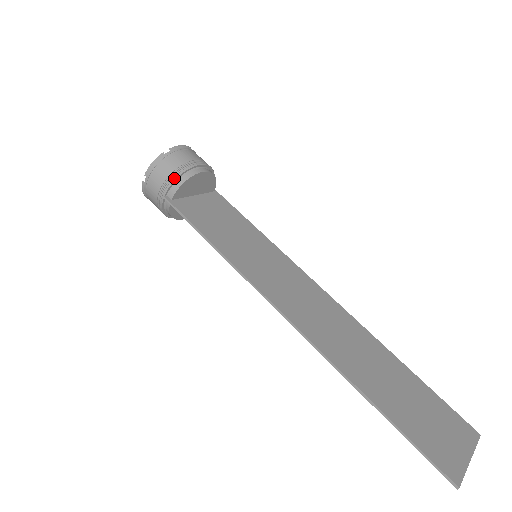
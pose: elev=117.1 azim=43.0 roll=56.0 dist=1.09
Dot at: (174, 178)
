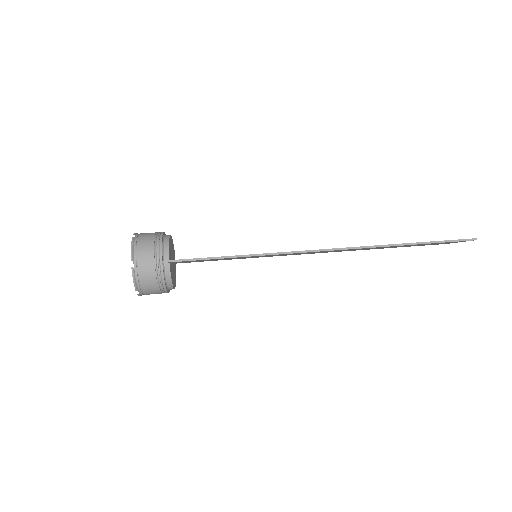
Dot at: (160, 243)
